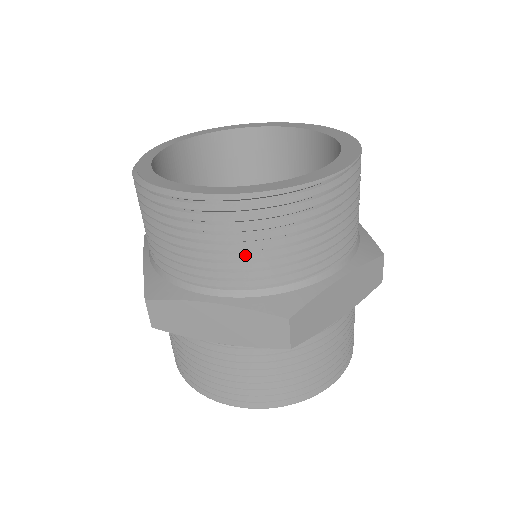
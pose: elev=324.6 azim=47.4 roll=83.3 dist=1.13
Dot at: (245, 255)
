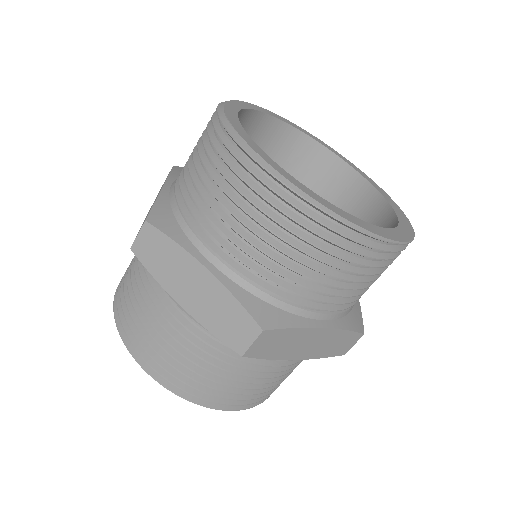
Dot at: (268, 249)
